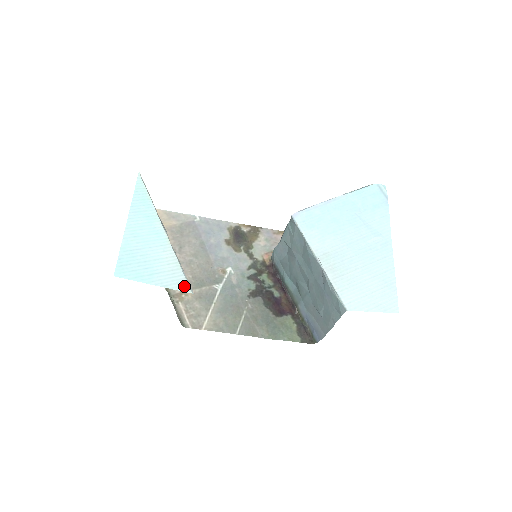
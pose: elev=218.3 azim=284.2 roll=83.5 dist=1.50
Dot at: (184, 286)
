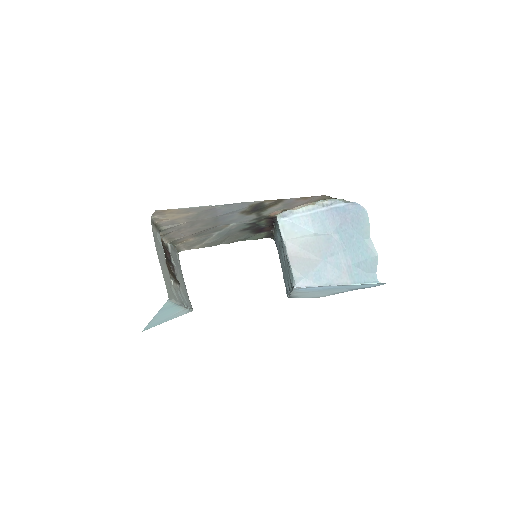
Dot at: (188, 312)
